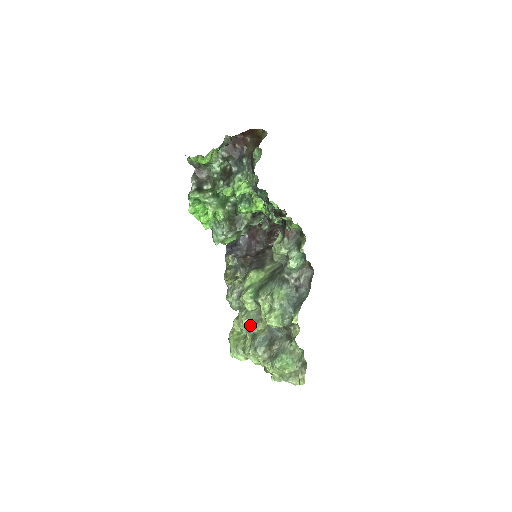
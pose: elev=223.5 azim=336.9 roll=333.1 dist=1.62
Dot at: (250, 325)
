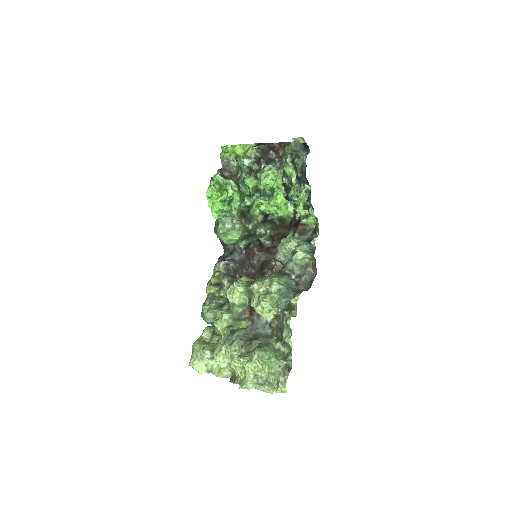
Dot at: (230, 322)
